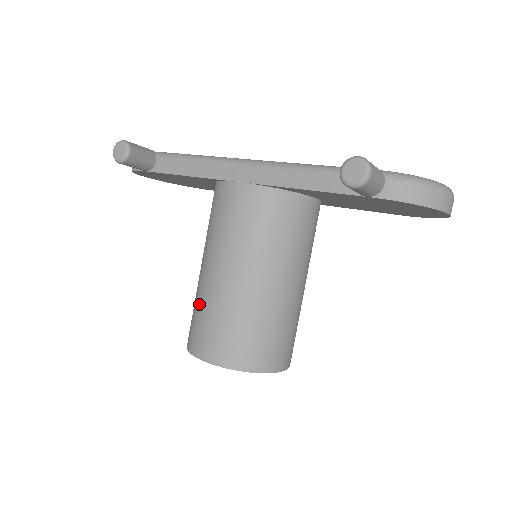
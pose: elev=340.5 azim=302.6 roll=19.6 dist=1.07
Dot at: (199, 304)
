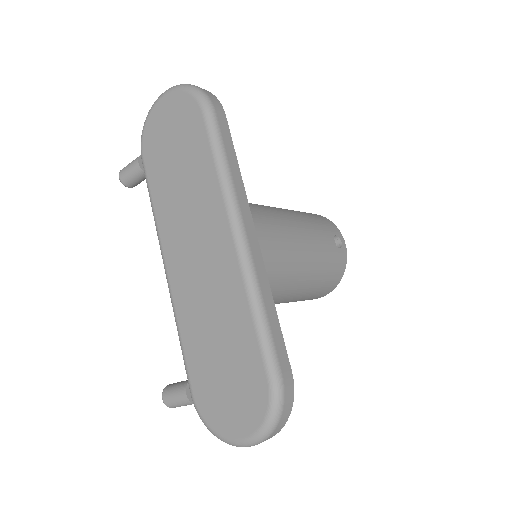
Dot at: occluded
